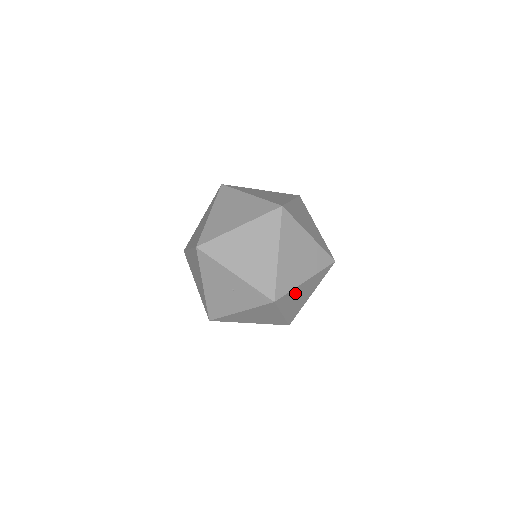
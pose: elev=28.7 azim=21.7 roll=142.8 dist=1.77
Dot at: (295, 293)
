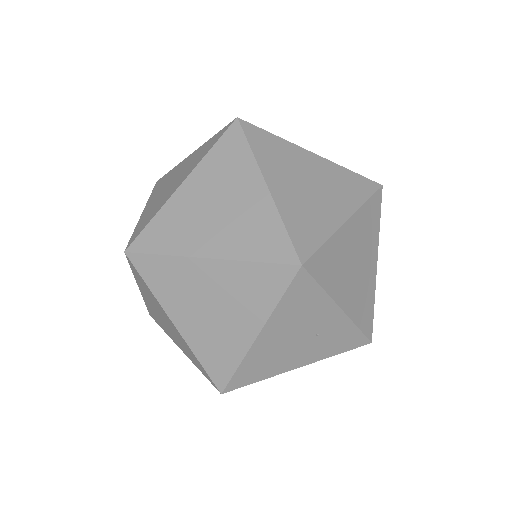
Dot at: occluded
